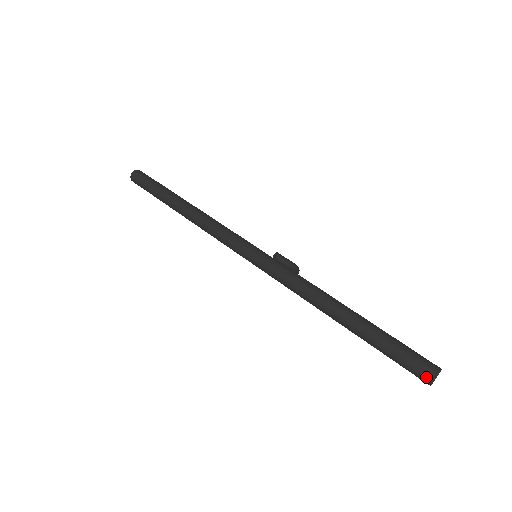
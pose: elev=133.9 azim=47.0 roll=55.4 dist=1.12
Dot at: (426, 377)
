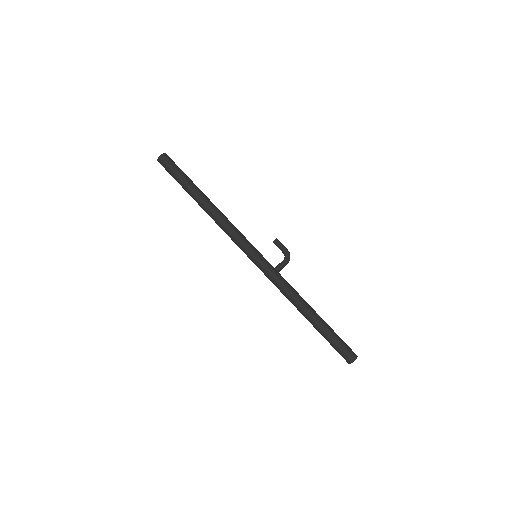
Dot at: (346, 361)
